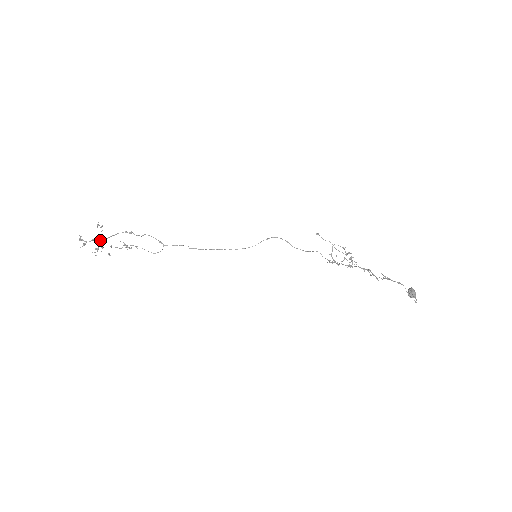
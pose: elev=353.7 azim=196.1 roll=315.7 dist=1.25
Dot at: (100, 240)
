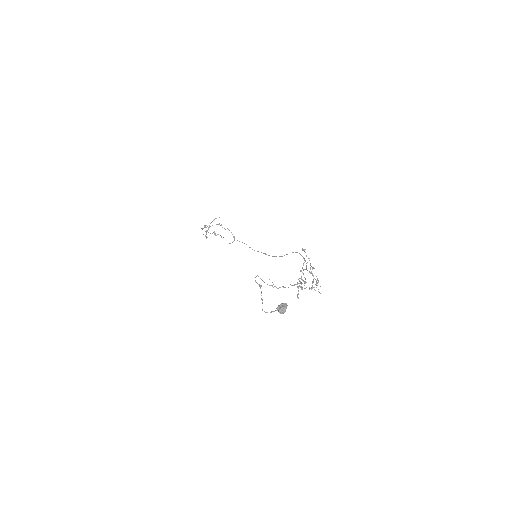
Dot at: (208, 227)
